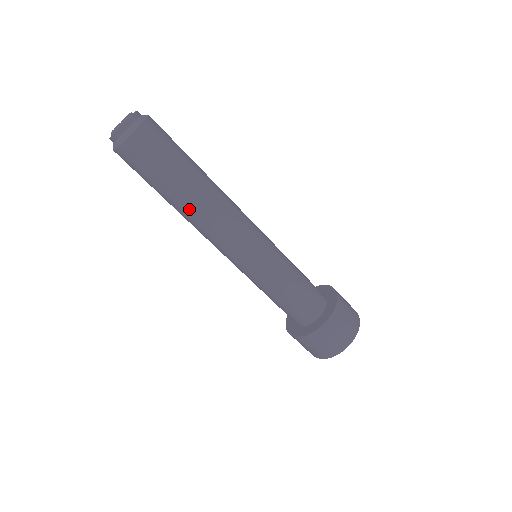
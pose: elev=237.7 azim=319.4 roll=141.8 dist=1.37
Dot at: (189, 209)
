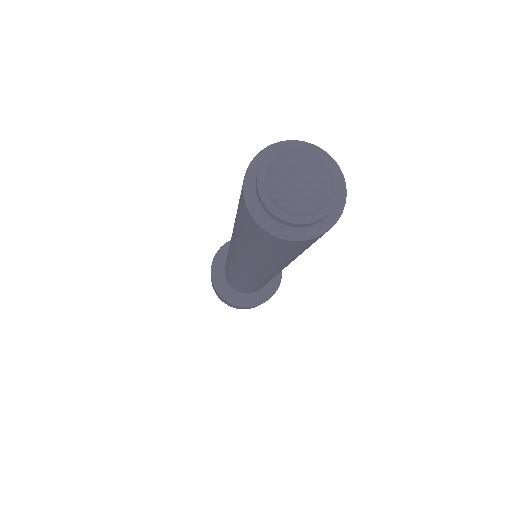
Dot at: (262, 267)
